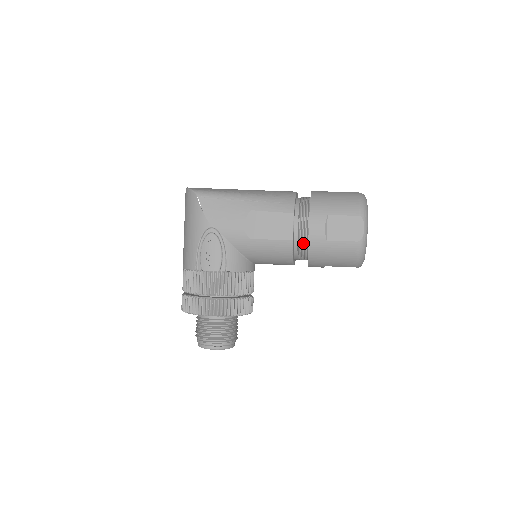
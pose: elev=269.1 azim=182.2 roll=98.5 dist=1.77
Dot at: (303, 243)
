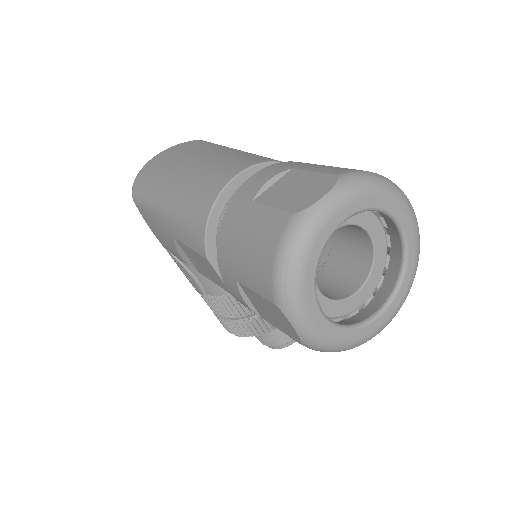
Dot at: occluded
